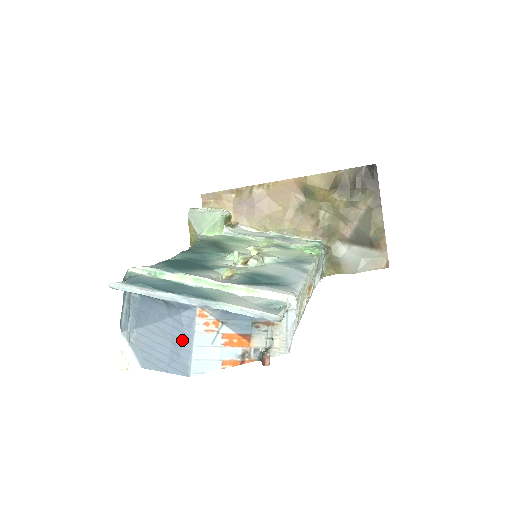
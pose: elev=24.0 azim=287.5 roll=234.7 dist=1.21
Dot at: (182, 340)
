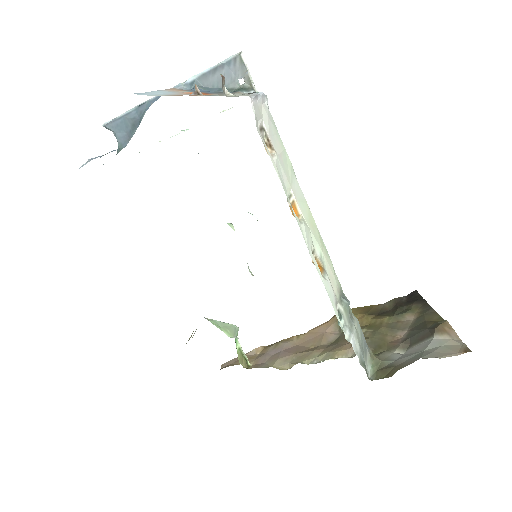
Dot at: occluded
